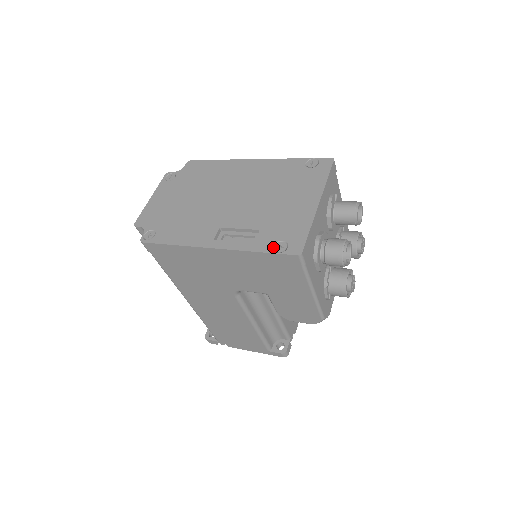
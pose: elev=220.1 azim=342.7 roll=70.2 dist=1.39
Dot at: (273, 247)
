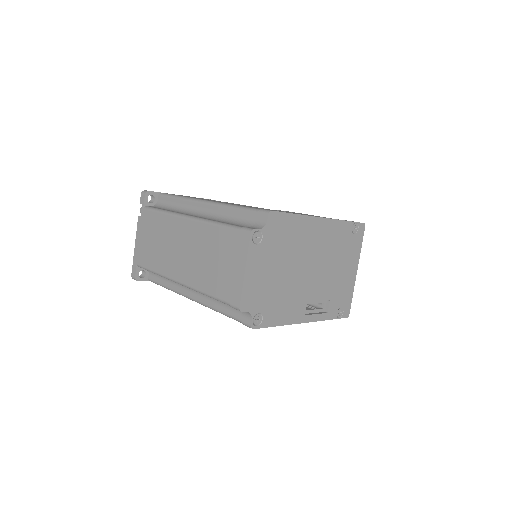
Dot at: (337, 314)
